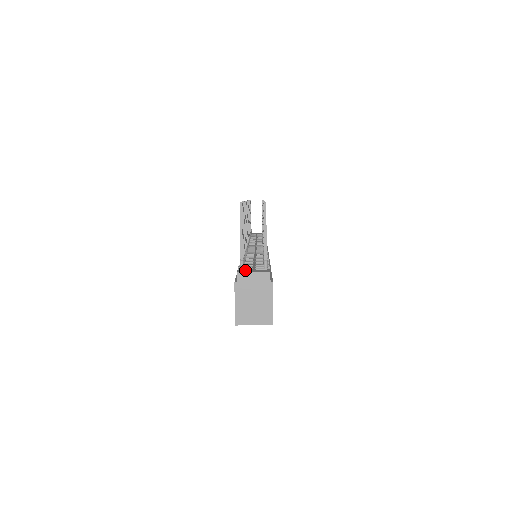
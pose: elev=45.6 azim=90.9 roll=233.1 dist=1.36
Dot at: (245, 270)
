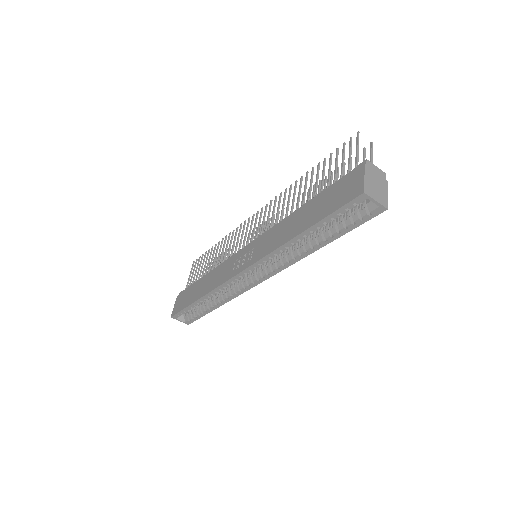
Dot at: occluded
